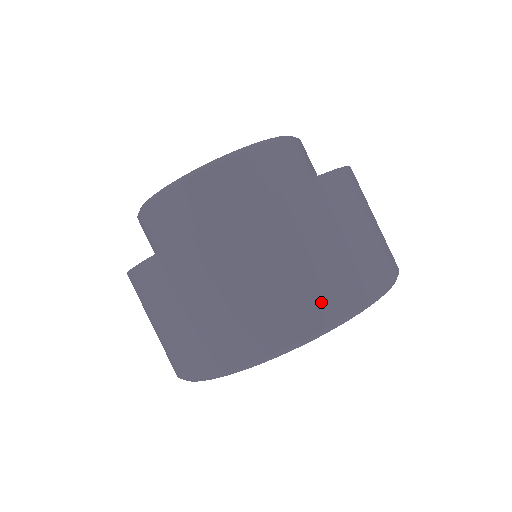
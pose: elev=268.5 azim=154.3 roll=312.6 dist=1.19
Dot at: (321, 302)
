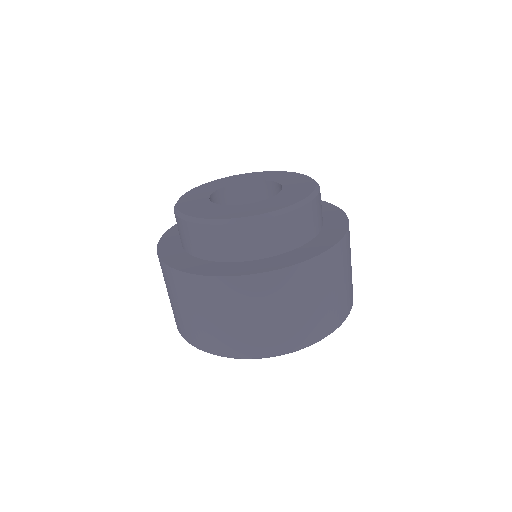
Dot at: (289, 338)
